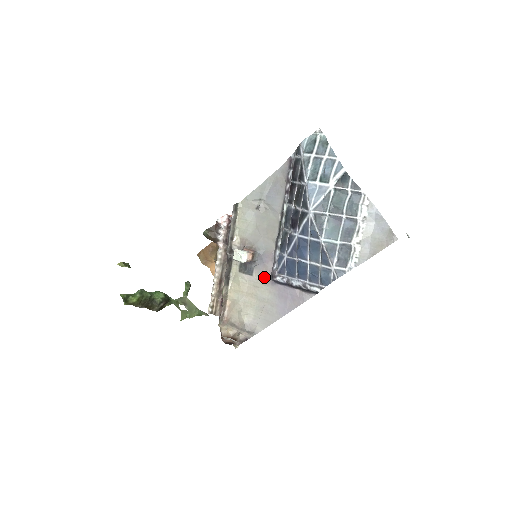
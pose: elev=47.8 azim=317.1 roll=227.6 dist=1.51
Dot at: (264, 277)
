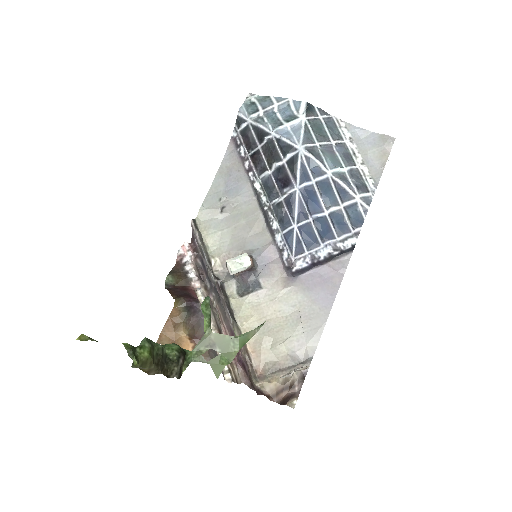
Dot at: (278, 280)
